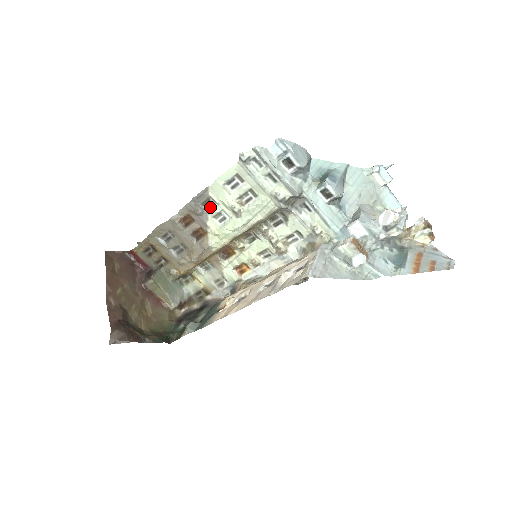
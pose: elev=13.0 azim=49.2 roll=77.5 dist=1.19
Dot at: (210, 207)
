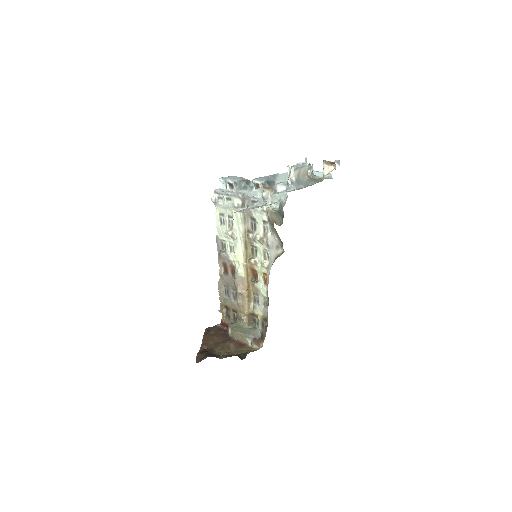
Dot at: (225, 247)
